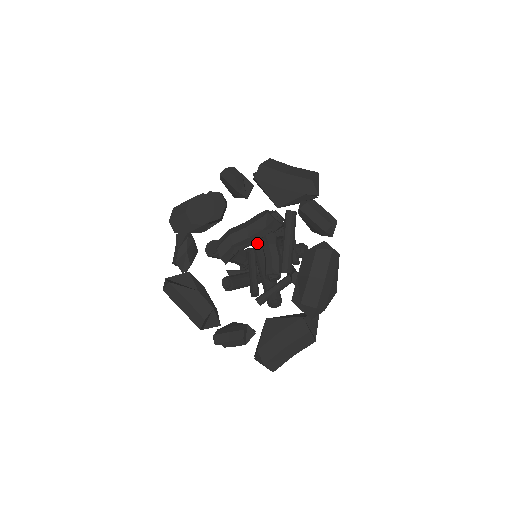
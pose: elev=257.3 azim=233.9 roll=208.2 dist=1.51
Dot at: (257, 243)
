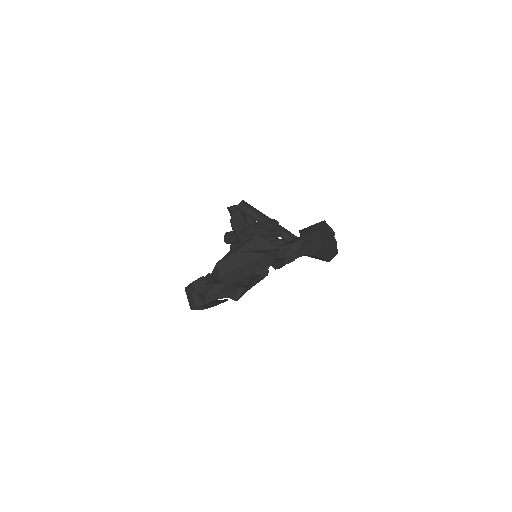
Dot at: occluded
